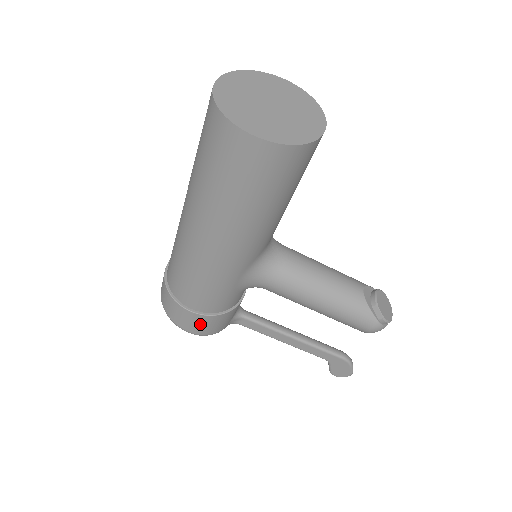
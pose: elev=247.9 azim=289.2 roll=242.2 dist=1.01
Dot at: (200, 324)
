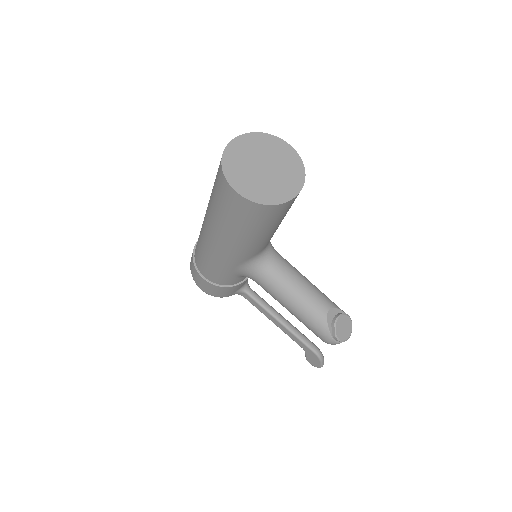
Dot at: (208, 287)
